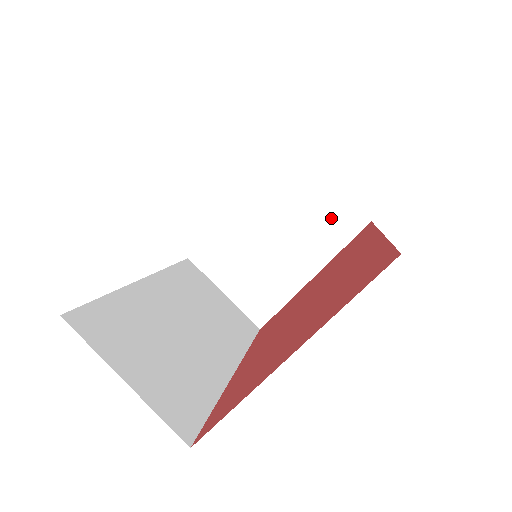
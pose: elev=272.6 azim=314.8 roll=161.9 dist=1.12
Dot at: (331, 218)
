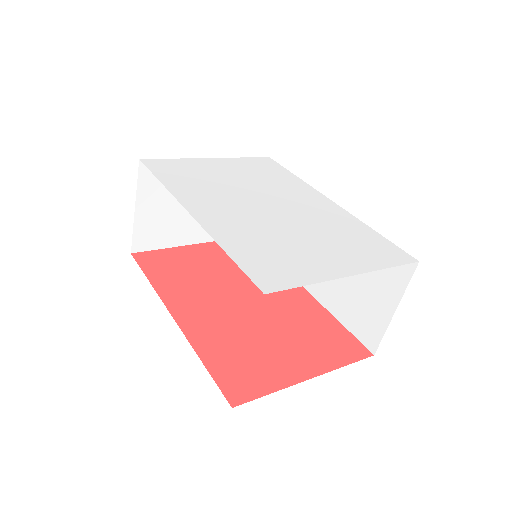
Dot at: occluded
